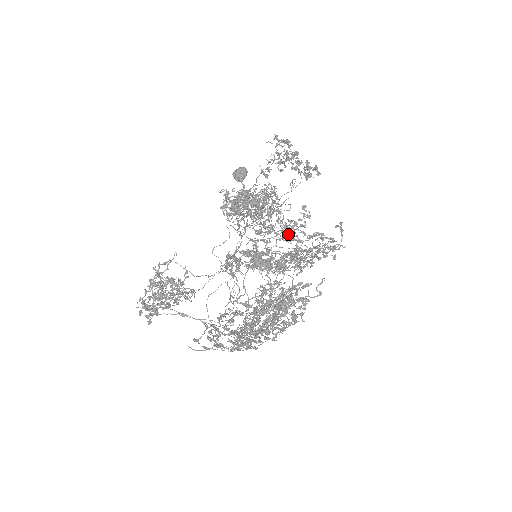
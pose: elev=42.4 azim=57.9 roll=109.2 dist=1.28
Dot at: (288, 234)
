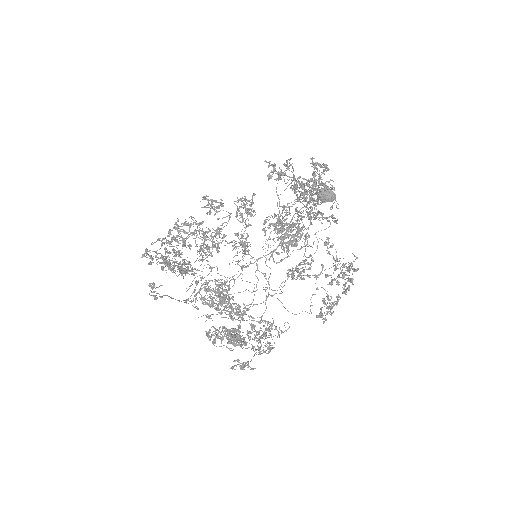
Dot at: occluded
